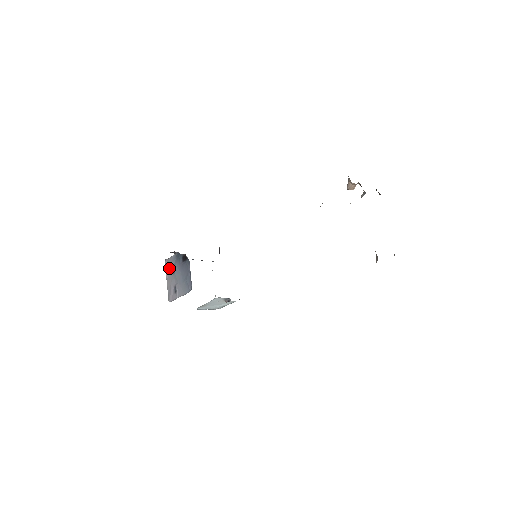
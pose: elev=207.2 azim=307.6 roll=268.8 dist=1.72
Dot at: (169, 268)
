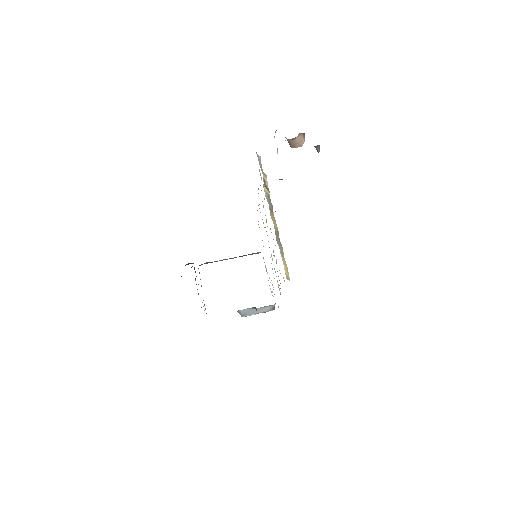
Dot at: occluded
